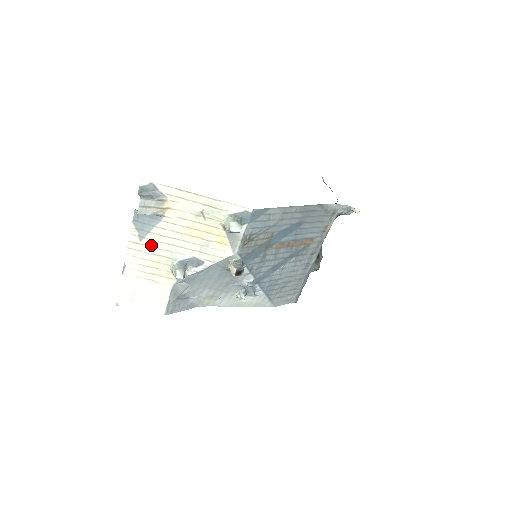
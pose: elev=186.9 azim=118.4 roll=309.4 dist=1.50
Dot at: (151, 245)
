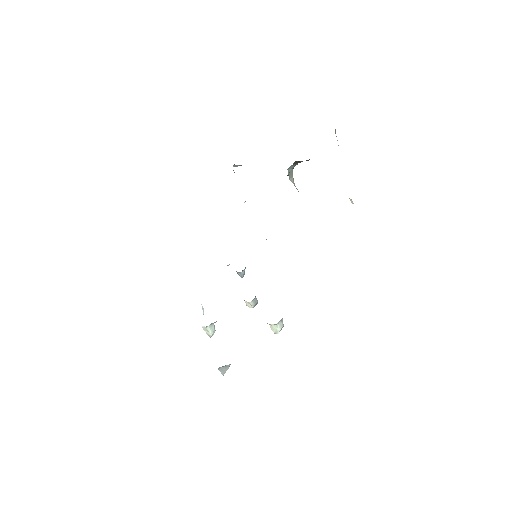
Dot at: occluded
